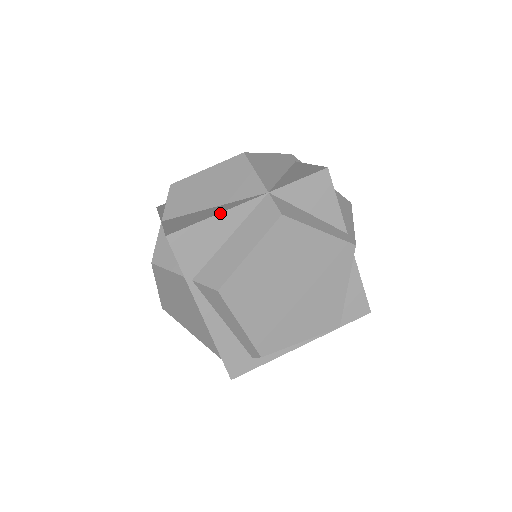
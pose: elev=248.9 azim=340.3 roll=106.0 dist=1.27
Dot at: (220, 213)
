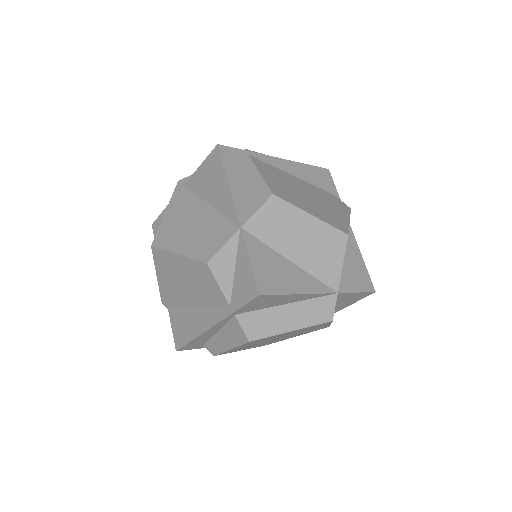
Dot at: (303, 294)
